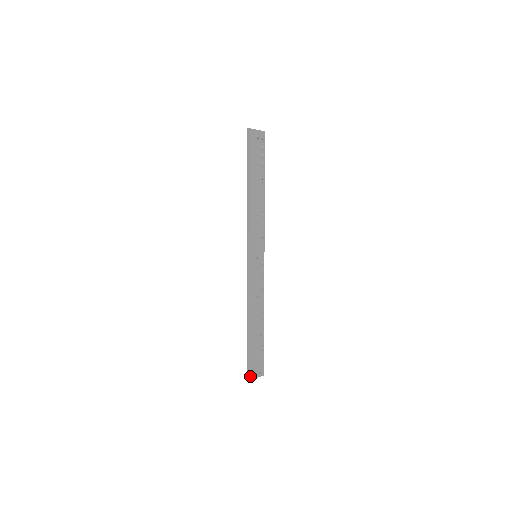
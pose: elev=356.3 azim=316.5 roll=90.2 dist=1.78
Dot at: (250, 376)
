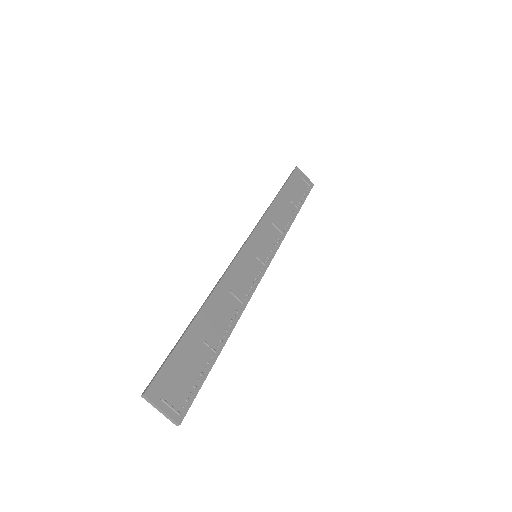
Dot at: (152, 392)
